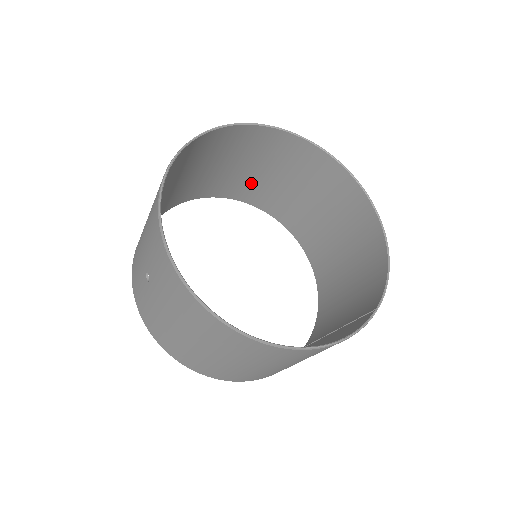
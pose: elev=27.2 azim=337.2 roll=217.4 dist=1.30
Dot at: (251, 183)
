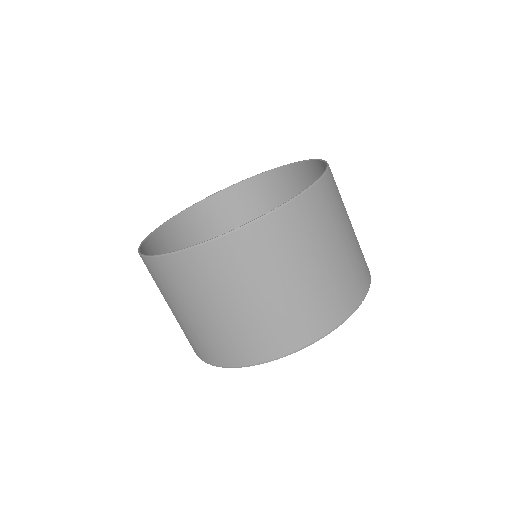
Dot at: occluded
